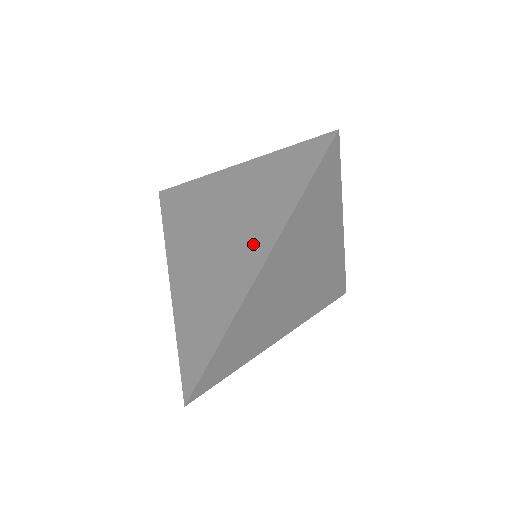
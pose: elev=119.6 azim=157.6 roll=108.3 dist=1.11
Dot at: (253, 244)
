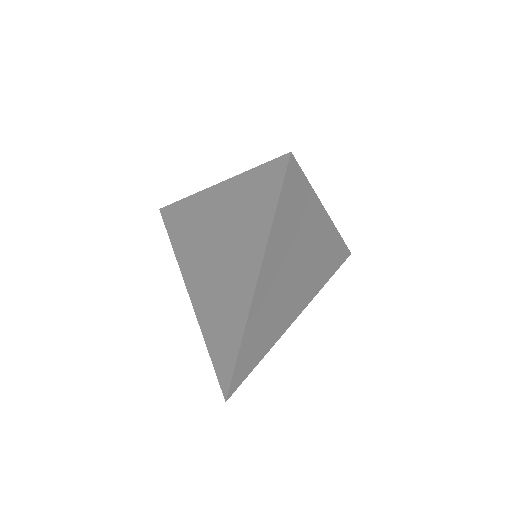
Dot at: (245, 262)
